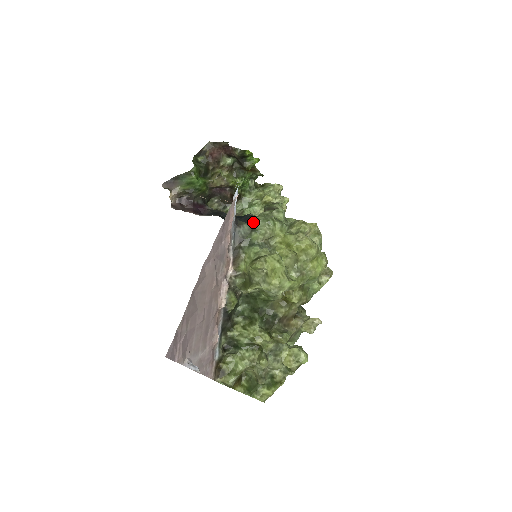
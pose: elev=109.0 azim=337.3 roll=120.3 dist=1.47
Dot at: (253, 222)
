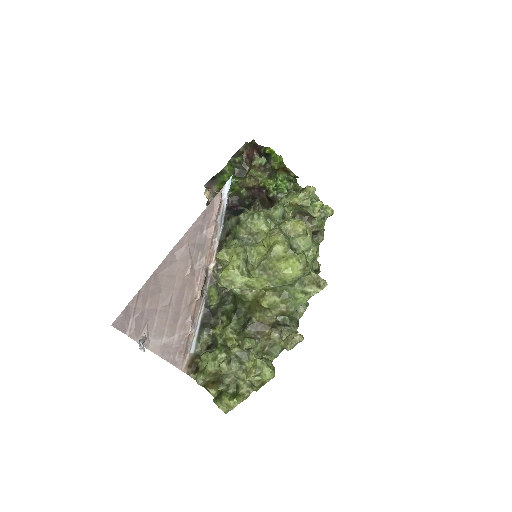
Dot at: (241, 215)
